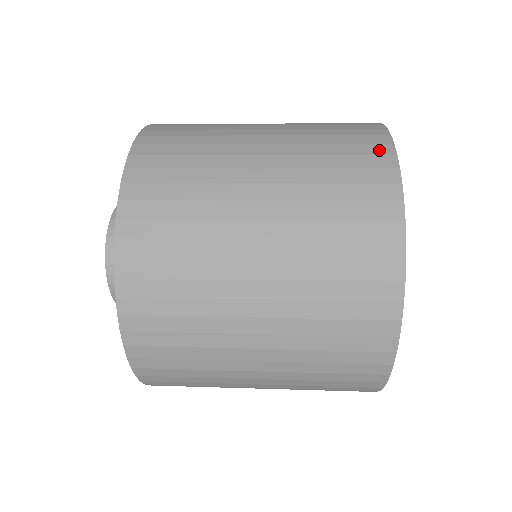
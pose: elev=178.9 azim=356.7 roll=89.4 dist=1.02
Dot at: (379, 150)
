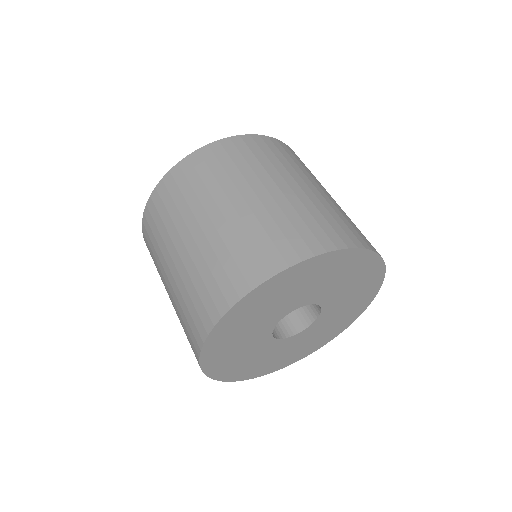
Dot at: (229, 295)
